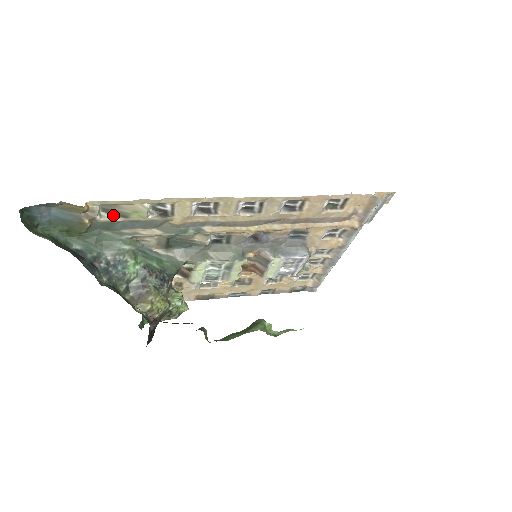
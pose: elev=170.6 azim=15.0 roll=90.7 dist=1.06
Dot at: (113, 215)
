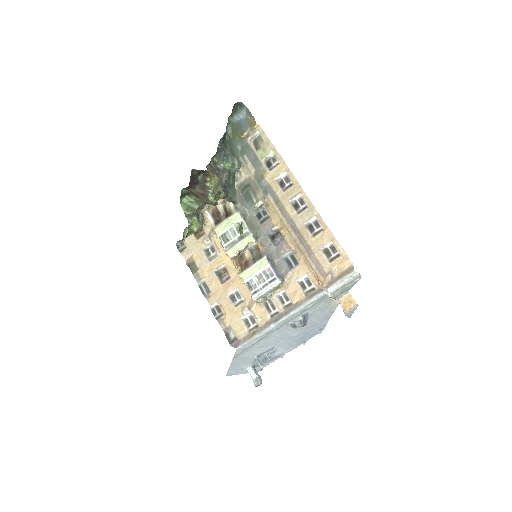
Dot at: (254, 145)
